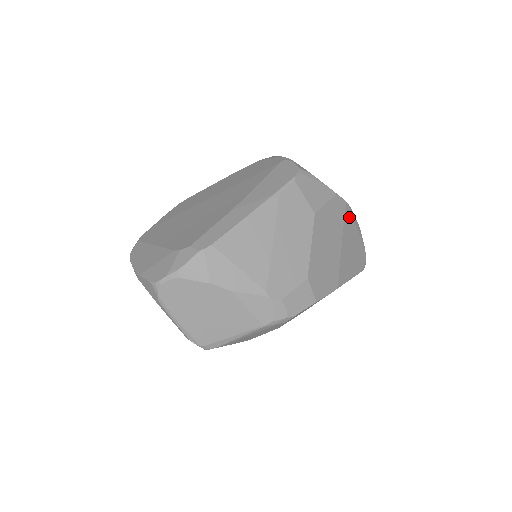
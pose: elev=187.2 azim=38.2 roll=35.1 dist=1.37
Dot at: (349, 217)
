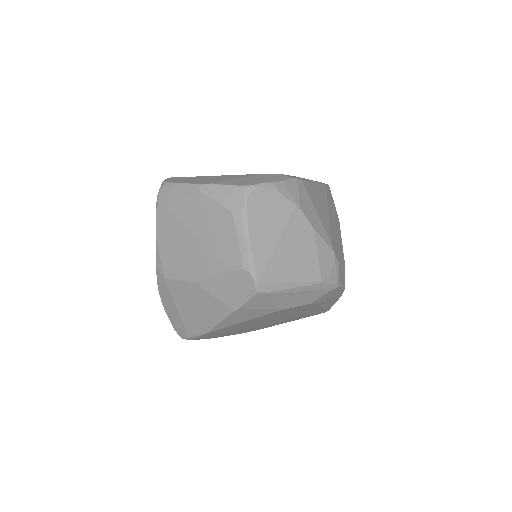
Dot at: occluded
